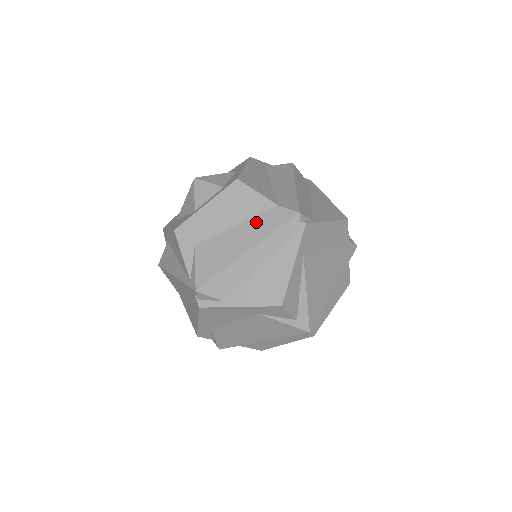
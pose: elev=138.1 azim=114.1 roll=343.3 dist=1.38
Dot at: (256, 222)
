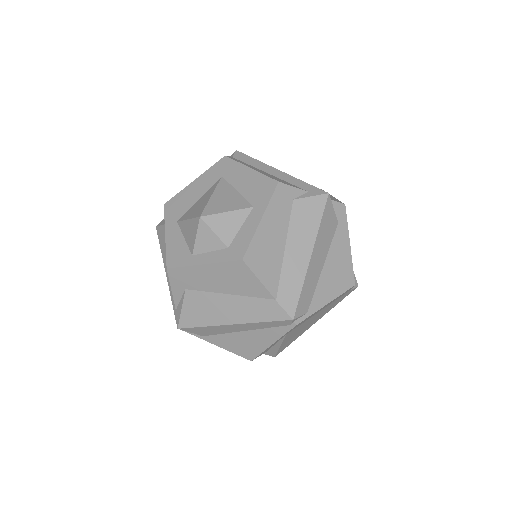
Dot at: (249, 303)
